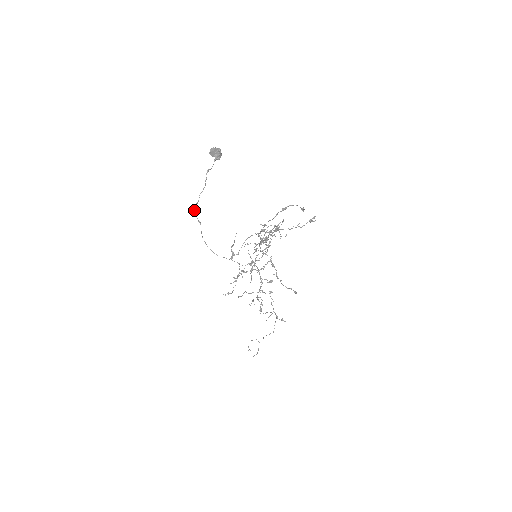
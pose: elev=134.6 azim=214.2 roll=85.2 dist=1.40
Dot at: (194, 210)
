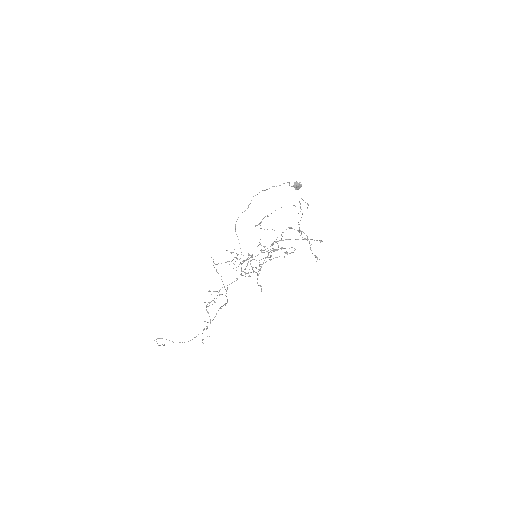
Dot at: (257, 194)
